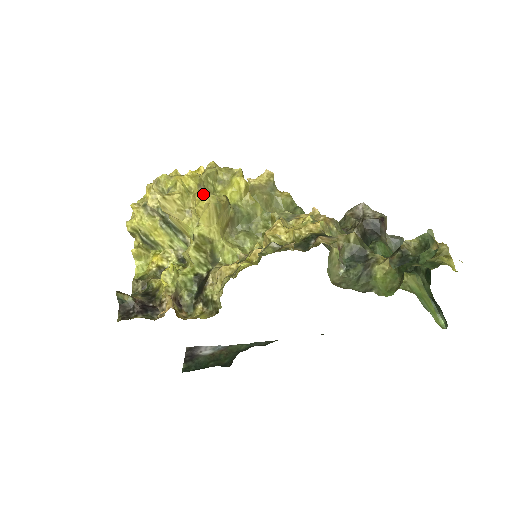
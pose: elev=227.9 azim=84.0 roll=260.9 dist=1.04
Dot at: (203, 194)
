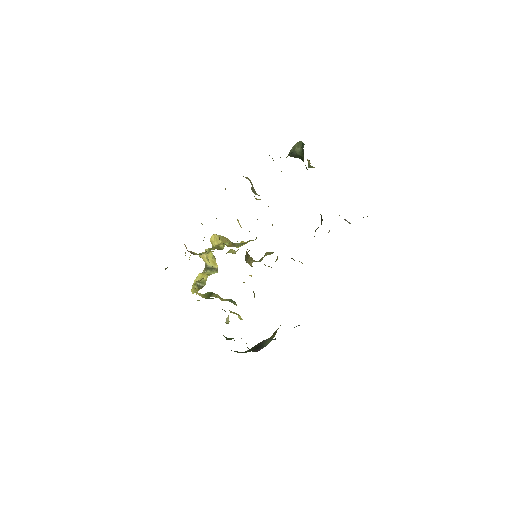
Dot at: occluded
